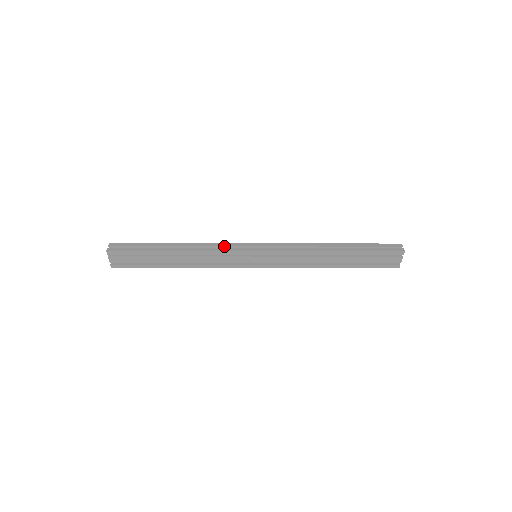
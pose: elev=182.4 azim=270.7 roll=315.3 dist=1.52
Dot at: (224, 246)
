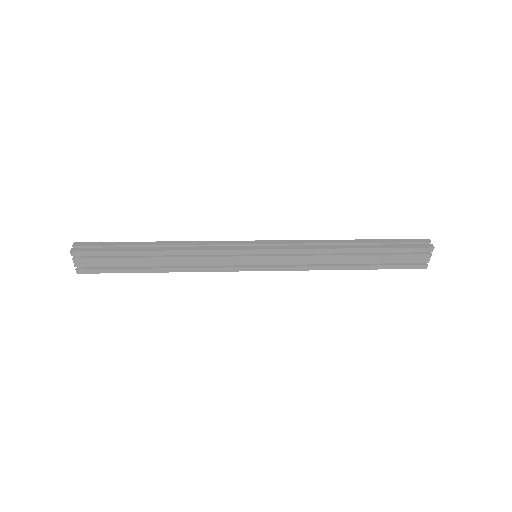
Dot at: (217, 244)
